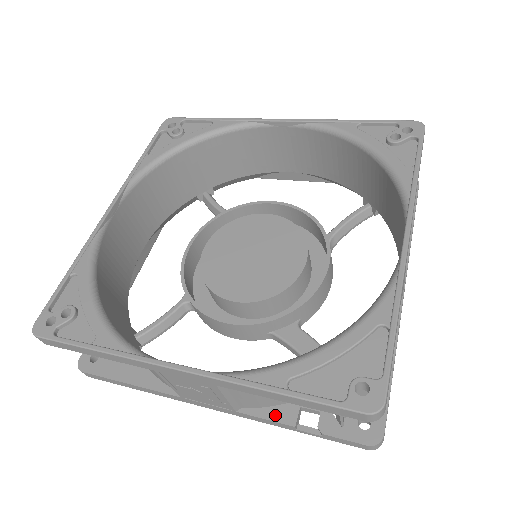
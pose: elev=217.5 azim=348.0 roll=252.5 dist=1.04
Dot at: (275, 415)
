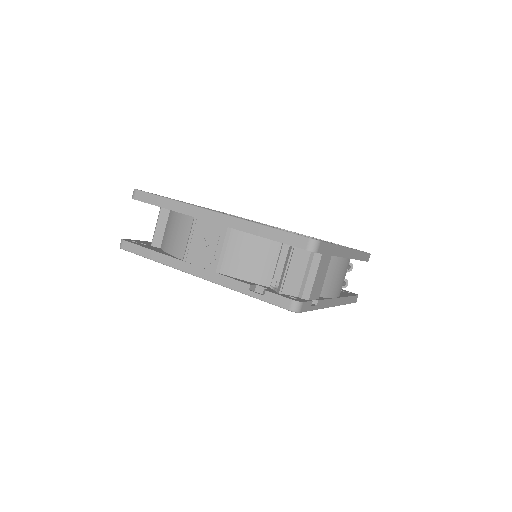
Dot at: (240, 280)
